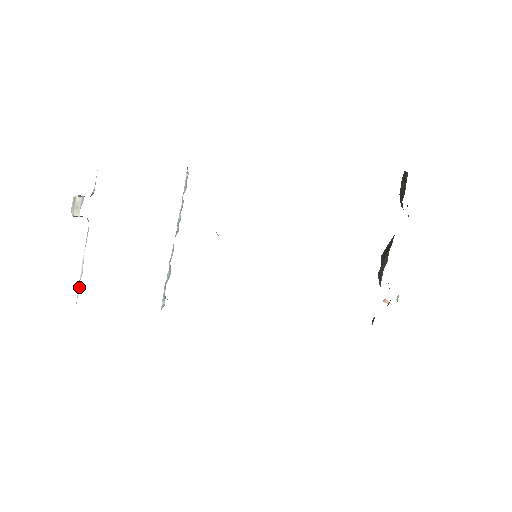
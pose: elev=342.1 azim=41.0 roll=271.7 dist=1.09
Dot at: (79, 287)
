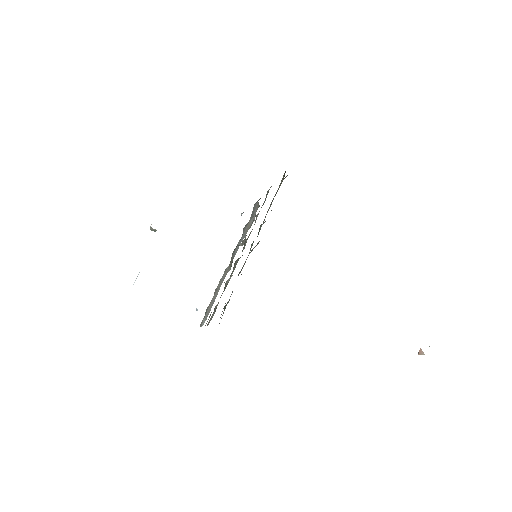
Dot at: (135, 280)
